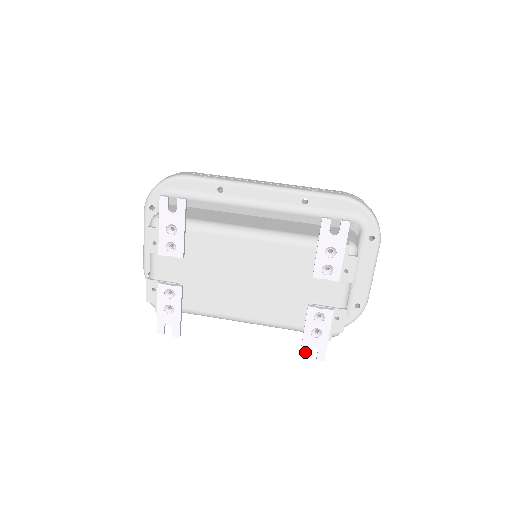
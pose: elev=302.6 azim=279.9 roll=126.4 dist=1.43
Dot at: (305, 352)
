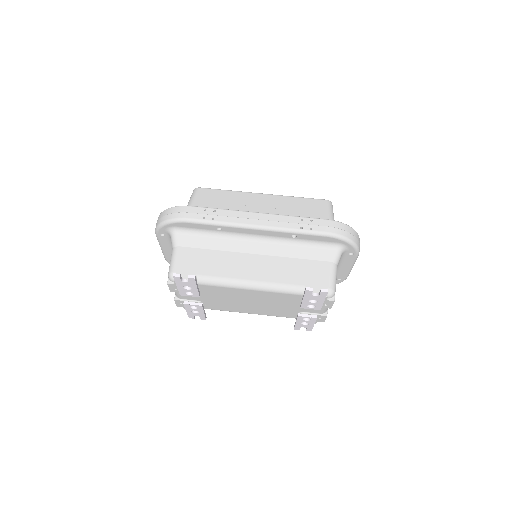
Dot at: (297, 328)
